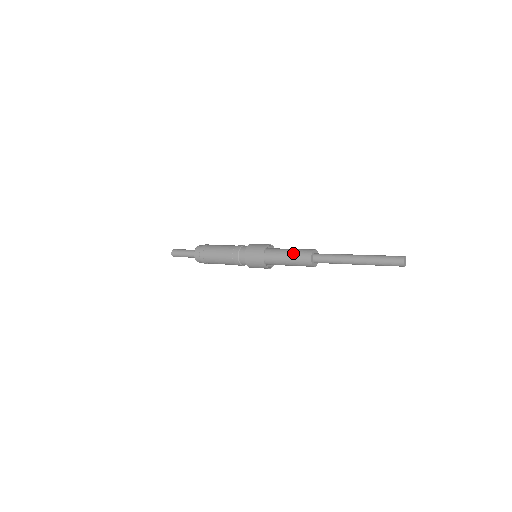
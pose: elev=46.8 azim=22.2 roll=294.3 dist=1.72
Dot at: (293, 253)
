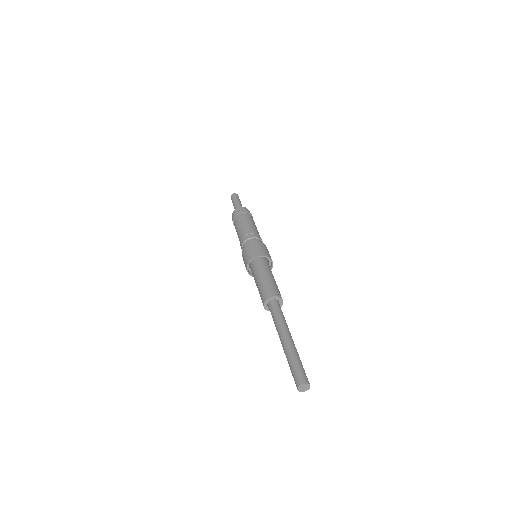
Dot at: (271, 281)
